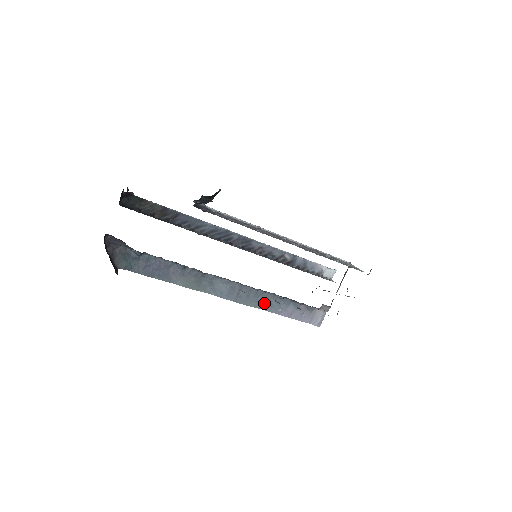
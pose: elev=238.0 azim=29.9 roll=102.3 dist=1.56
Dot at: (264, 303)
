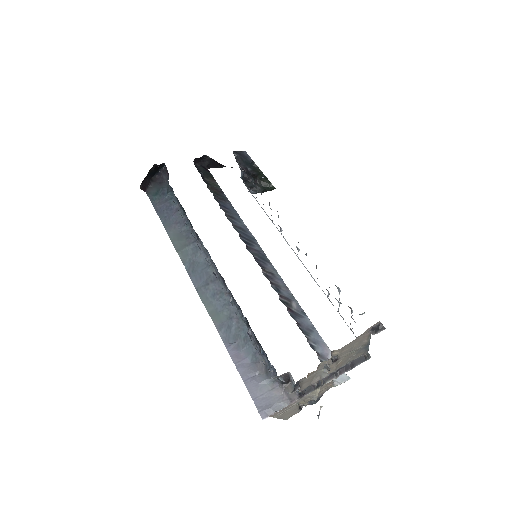
Dot at: (223, 319)
